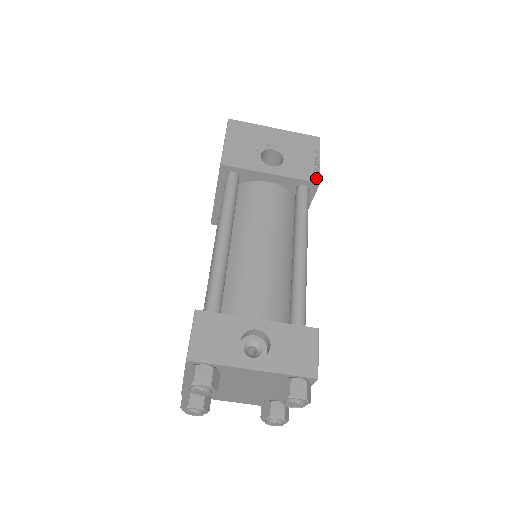
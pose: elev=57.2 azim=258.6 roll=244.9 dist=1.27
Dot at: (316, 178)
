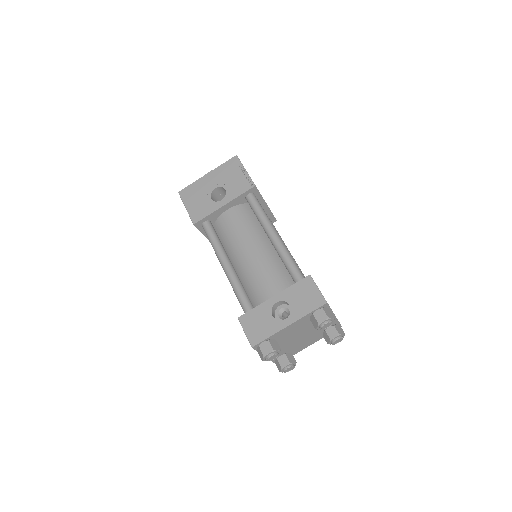
Dot at: (251, 184)
